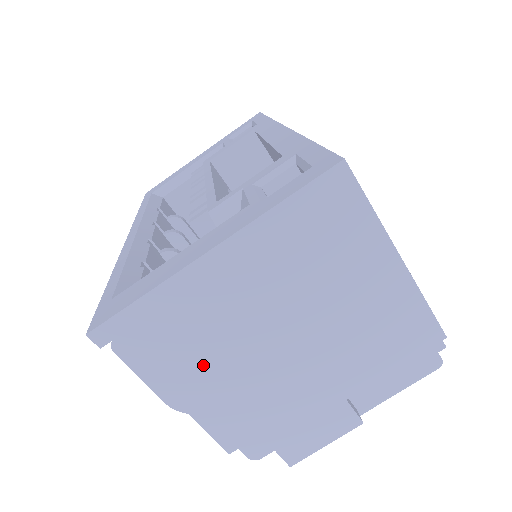
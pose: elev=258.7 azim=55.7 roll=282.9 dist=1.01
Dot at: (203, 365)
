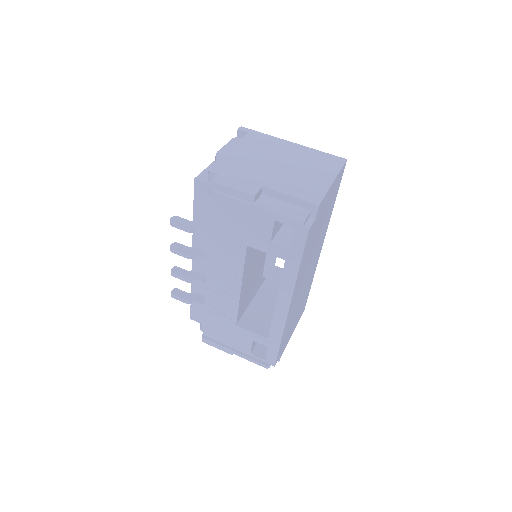
Dot at: (248, 149)
